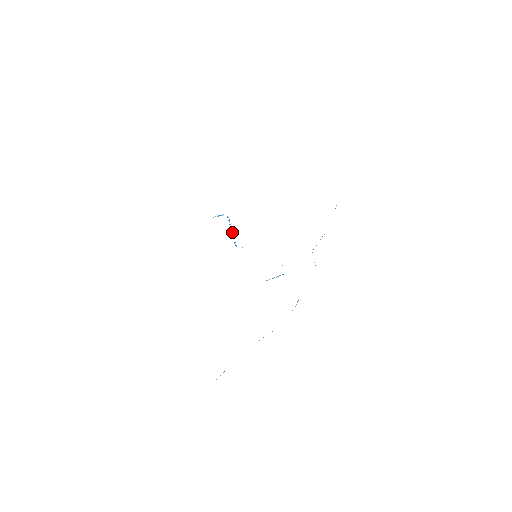
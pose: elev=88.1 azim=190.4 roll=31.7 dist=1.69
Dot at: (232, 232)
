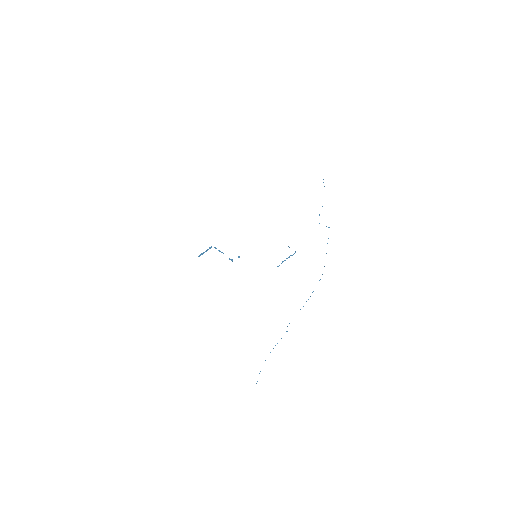
Dot at: occluded
